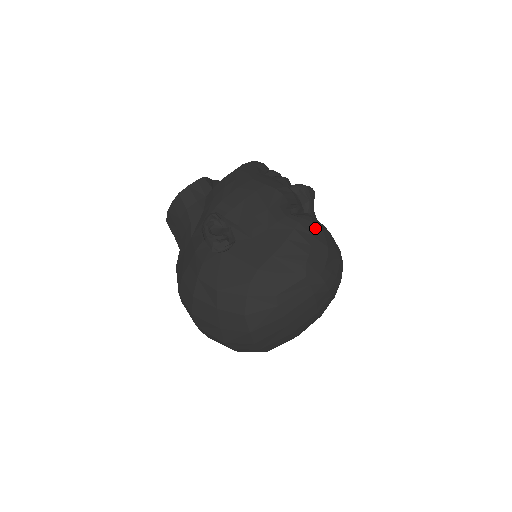
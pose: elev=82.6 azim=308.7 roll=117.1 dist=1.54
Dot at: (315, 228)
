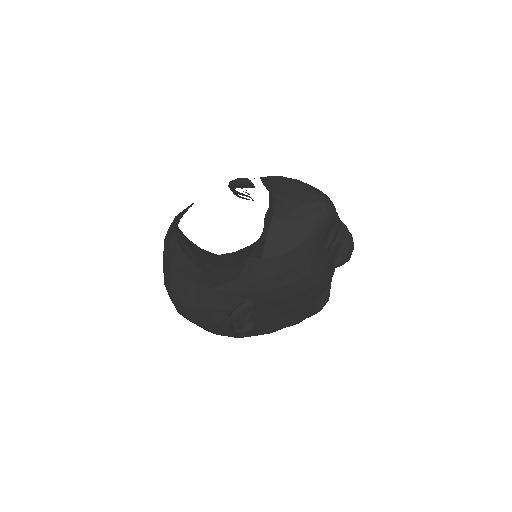
Dot at: occluded
